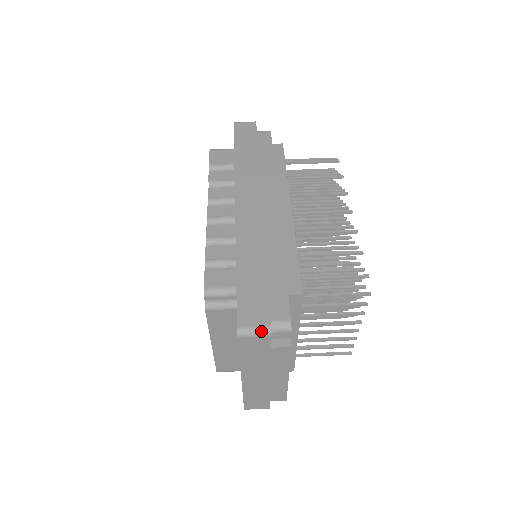
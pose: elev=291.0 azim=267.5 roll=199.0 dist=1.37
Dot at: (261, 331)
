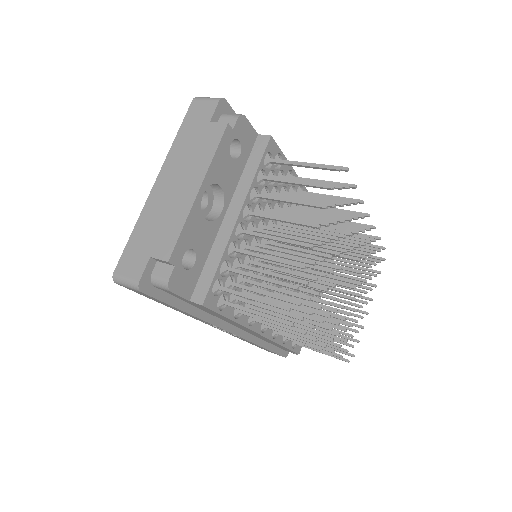
Dot at: (215, 98)
